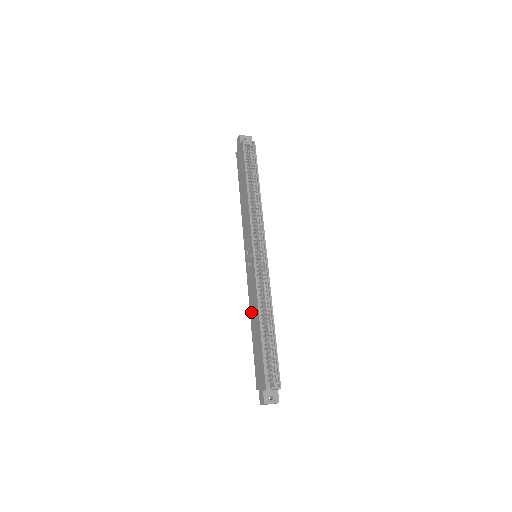
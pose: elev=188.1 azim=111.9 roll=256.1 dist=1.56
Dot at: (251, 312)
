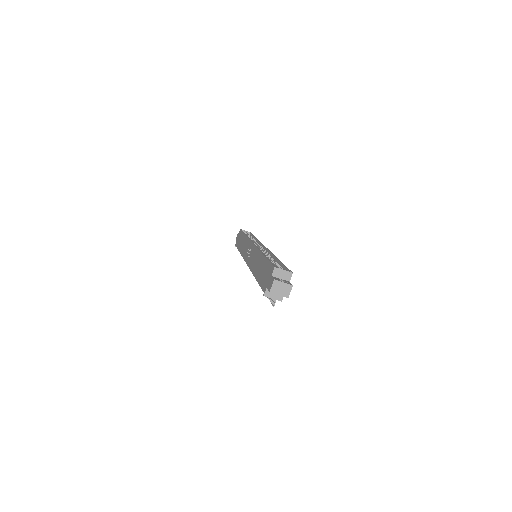
Dot at: (253, 269)
